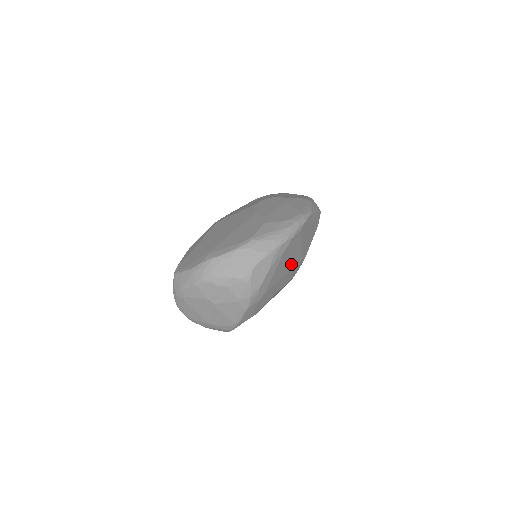
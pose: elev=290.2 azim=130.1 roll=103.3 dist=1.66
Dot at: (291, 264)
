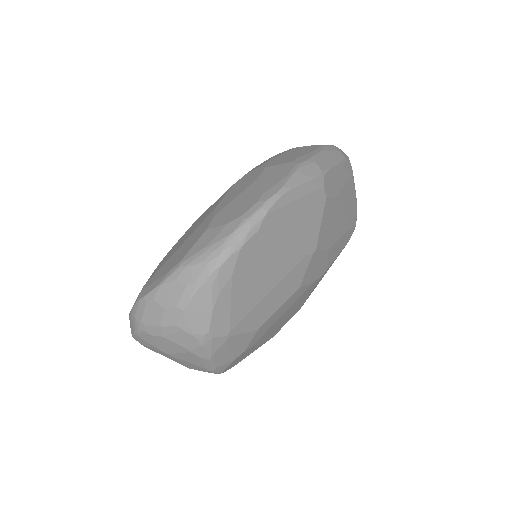
Dot at: (276, 275)
